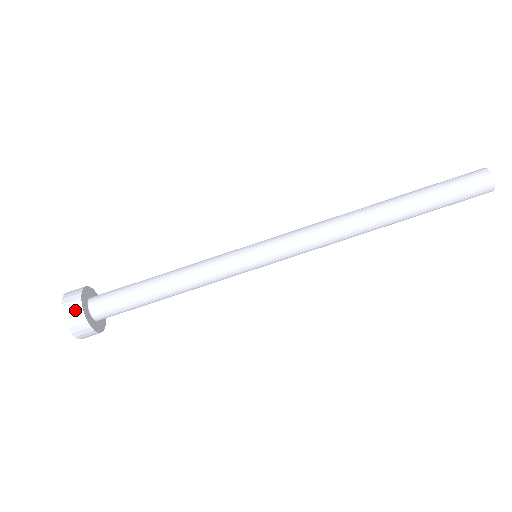
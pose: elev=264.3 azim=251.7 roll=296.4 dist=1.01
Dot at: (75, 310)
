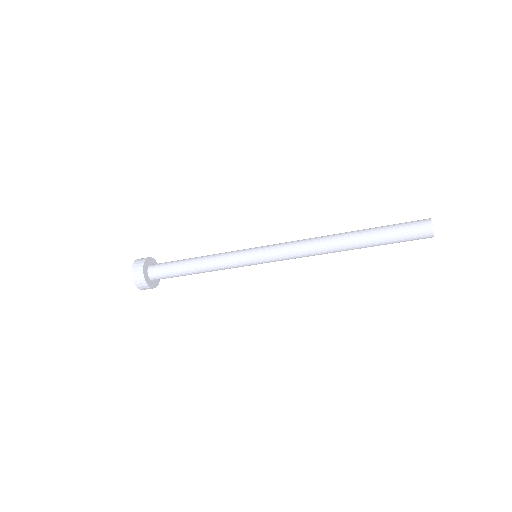
Dot at: (139, 274)
